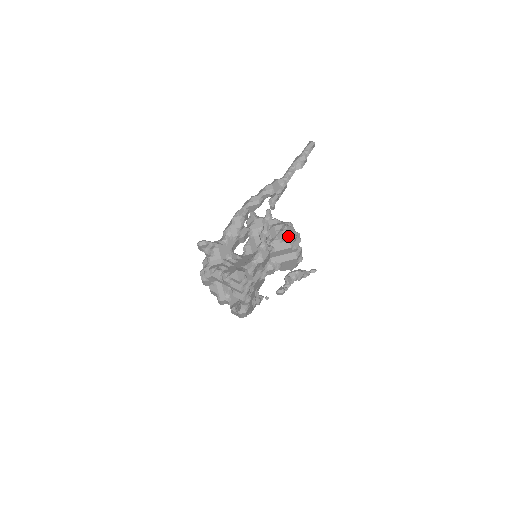
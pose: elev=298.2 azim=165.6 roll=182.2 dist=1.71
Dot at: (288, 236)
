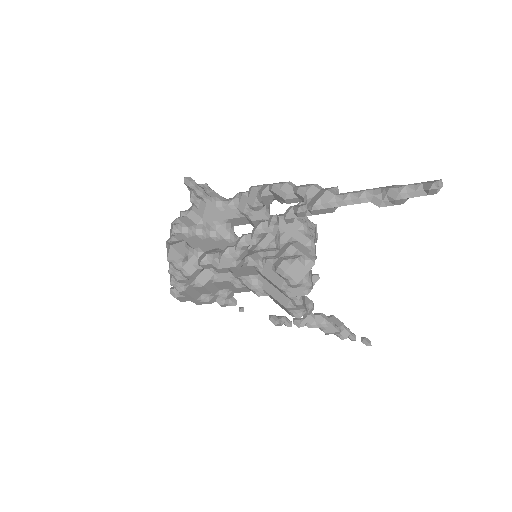
Dot at: (282, 272)
